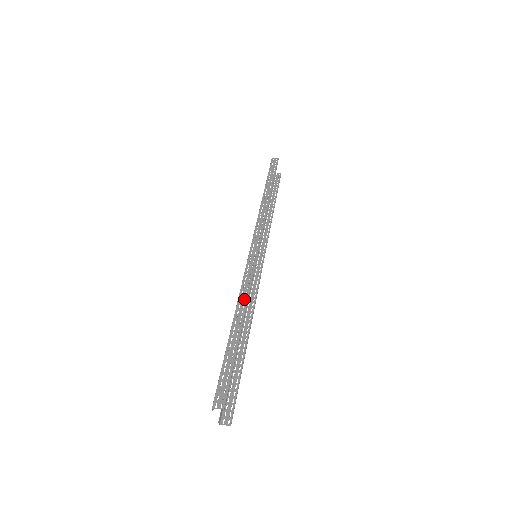
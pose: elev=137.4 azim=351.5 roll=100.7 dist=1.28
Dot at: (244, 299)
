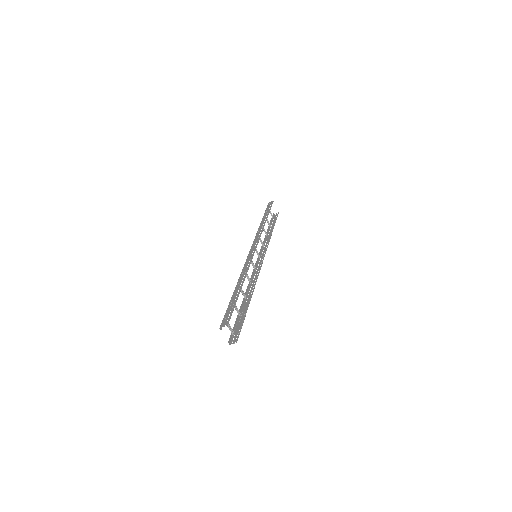
Dot at: (244, 274)
